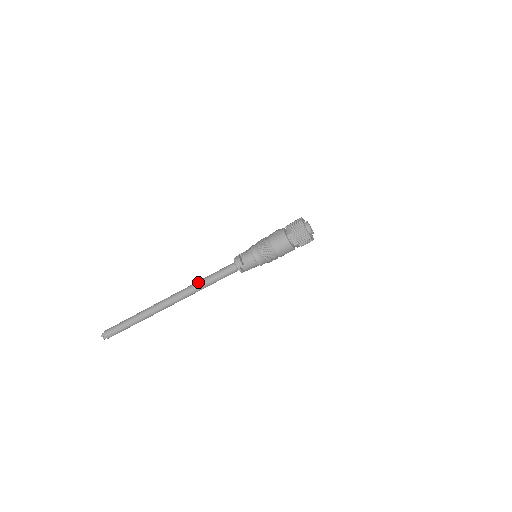
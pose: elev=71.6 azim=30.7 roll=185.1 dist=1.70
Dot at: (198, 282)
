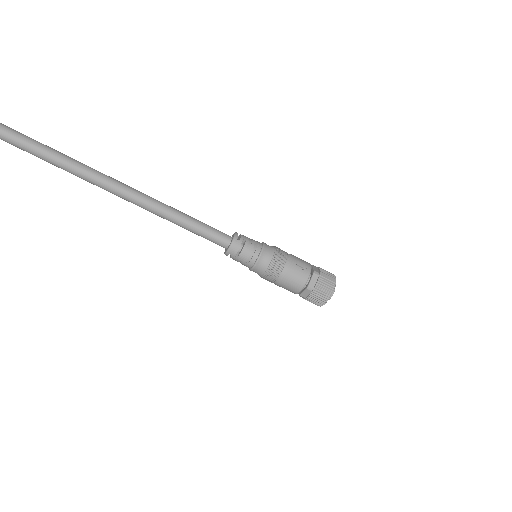
Dot at: (170, 211)
